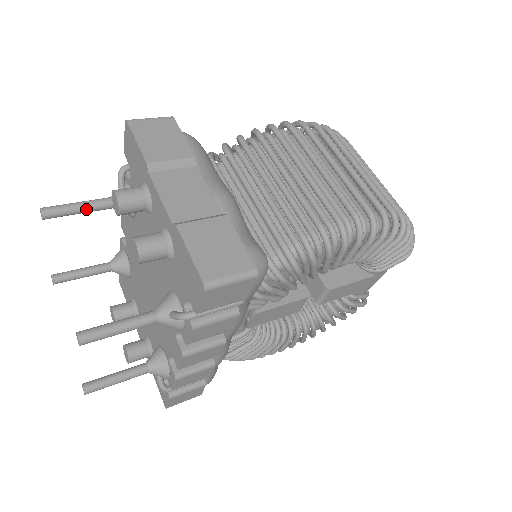
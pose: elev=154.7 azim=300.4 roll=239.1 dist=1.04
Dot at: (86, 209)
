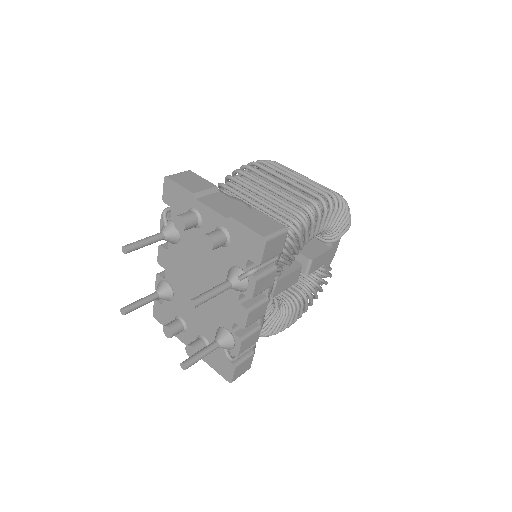
Dot at: (150, 242)
